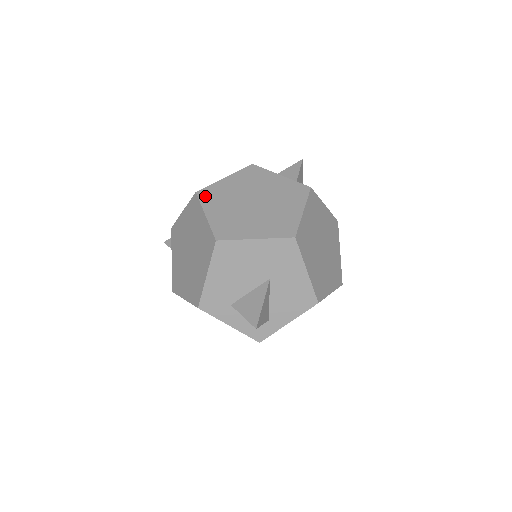
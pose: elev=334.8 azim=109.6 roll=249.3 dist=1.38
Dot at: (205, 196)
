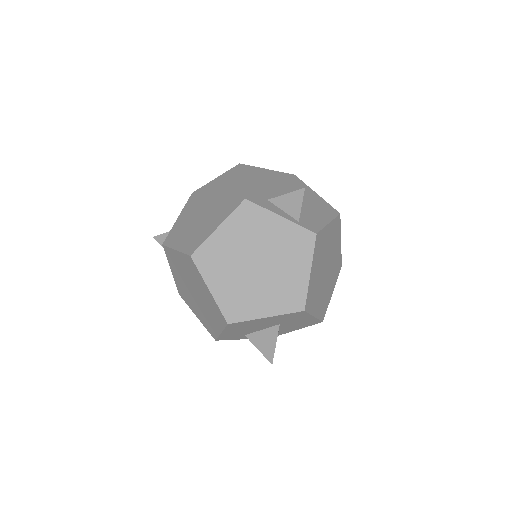
Dot at: (202, 262)
